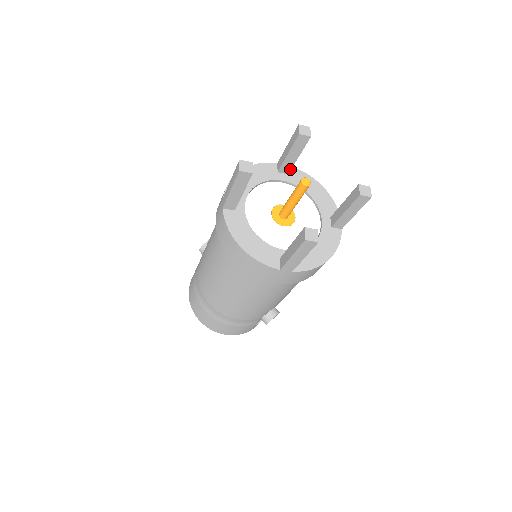
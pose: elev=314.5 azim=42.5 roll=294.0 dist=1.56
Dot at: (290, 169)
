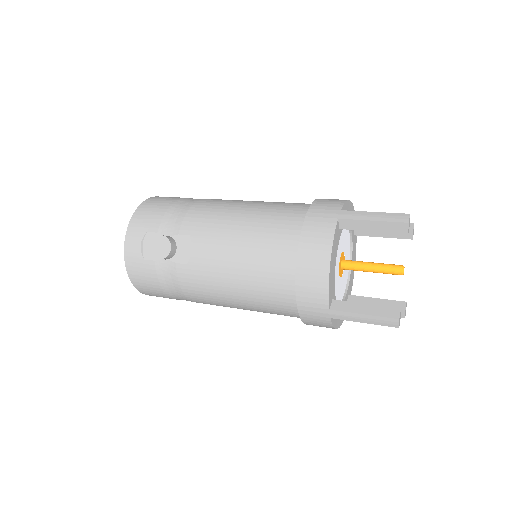
Dot at: occluded
